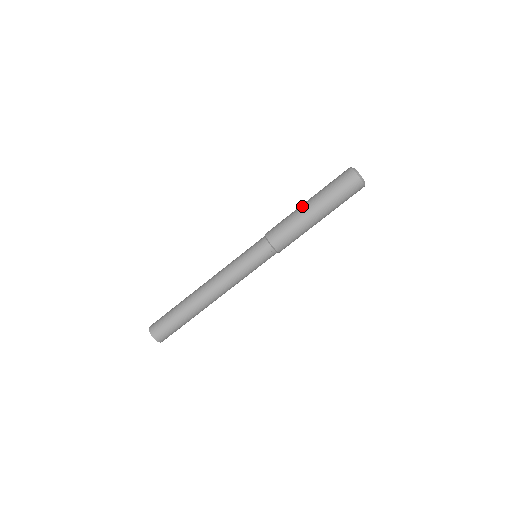
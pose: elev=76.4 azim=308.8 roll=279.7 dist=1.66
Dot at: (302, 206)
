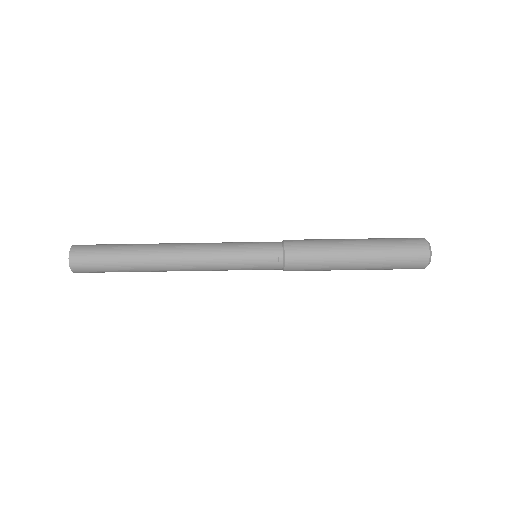
Dot at: occluded
